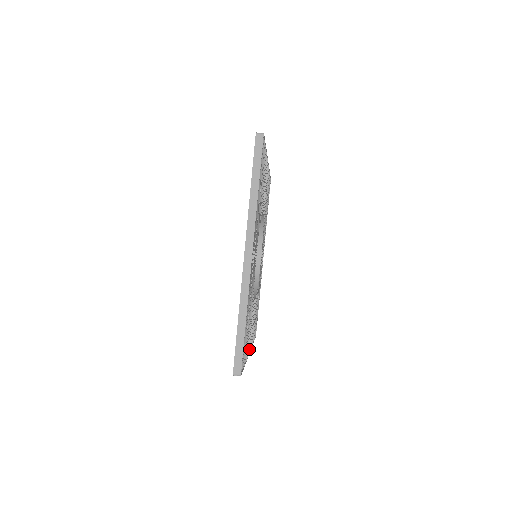
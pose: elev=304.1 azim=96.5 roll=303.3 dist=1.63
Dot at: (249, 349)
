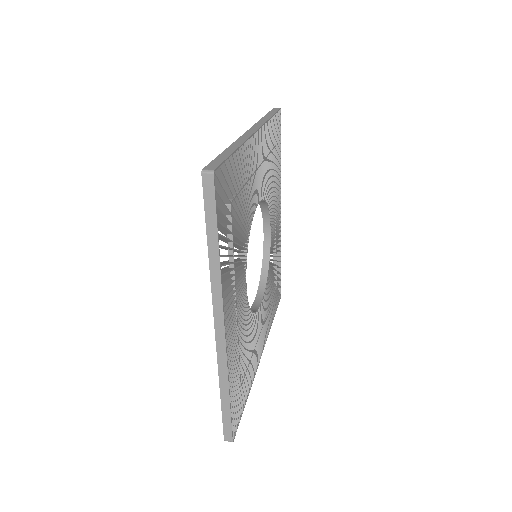
Dot at: (225, 311)
